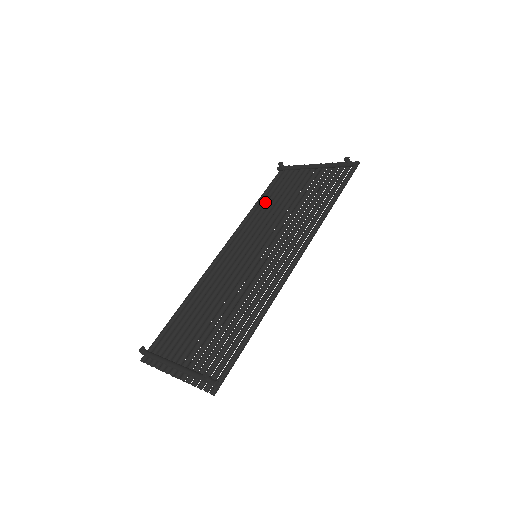
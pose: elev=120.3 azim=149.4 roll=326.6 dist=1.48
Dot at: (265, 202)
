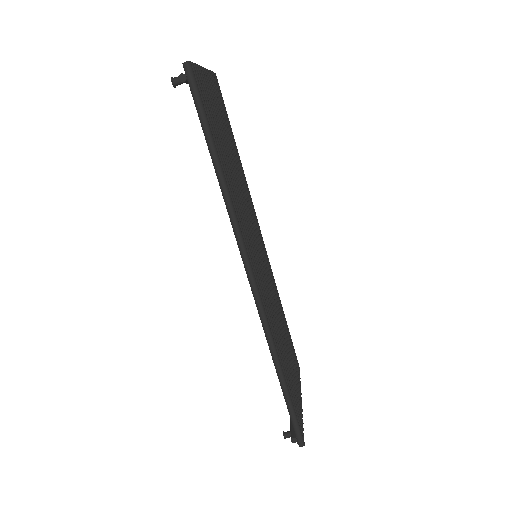
Dot at: occluded
